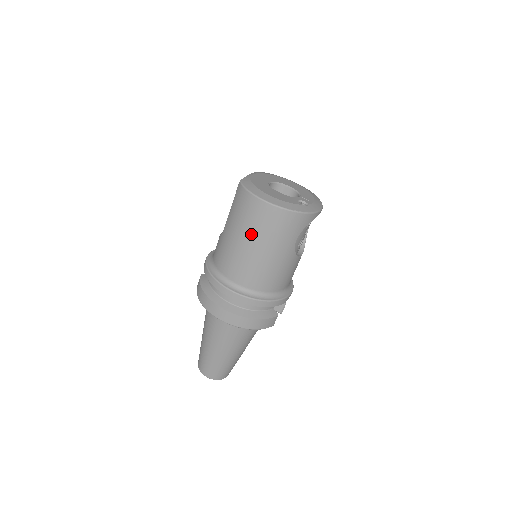
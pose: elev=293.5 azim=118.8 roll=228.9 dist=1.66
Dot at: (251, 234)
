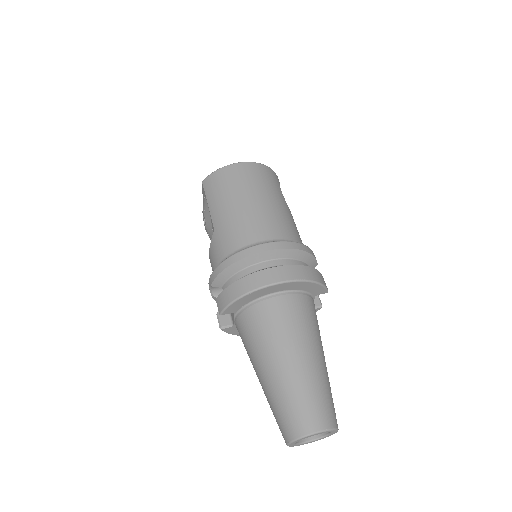
Dot at: (245, 191)
